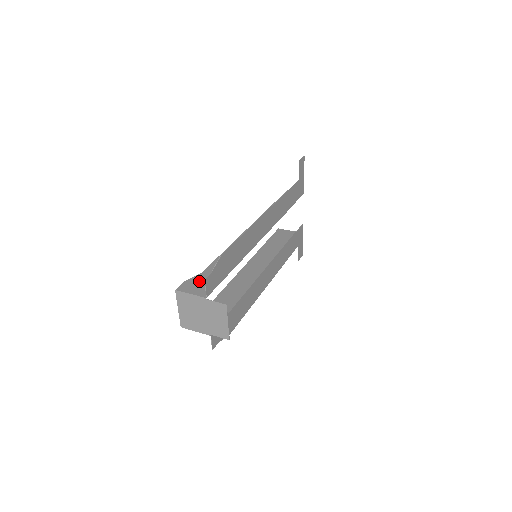
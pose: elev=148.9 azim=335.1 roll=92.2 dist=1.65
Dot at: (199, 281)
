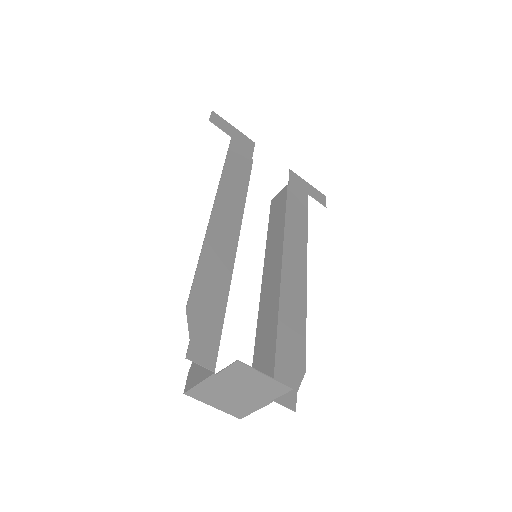
Dot at: occluded
